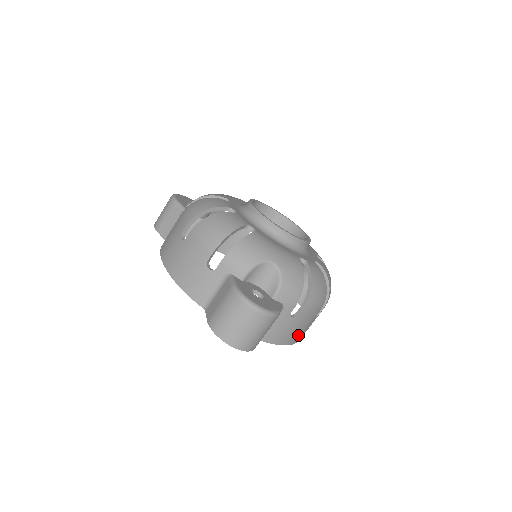
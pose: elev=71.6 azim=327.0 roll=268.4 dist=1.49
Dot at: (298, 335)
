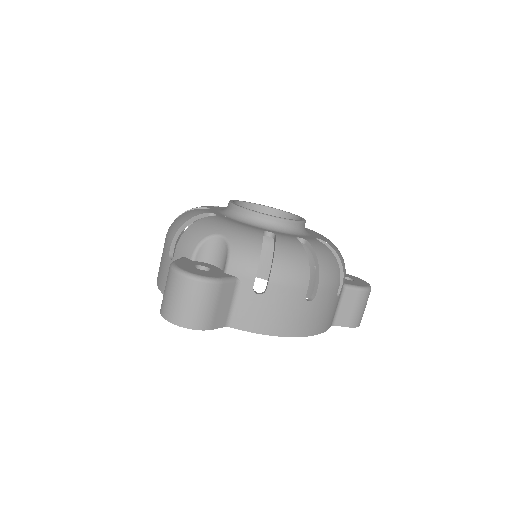
Dot at: (288, 323)
